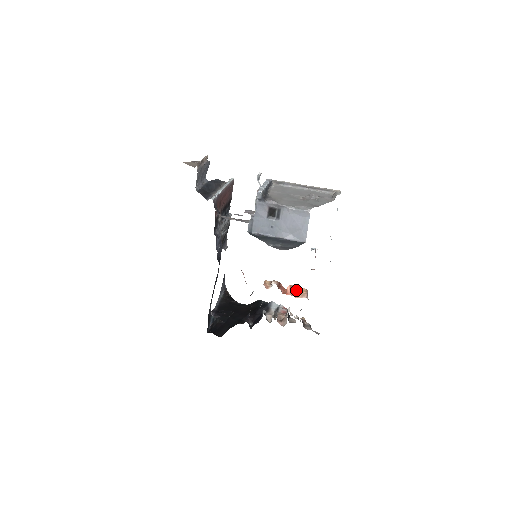
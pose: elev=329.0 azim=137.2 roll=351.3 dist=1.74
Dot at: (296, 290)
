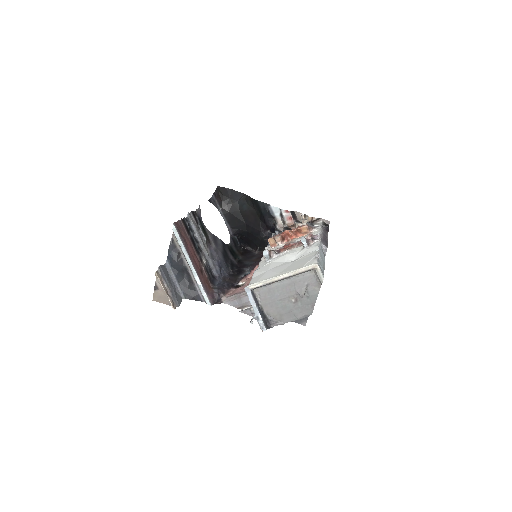
Dot at: (298, 232)
